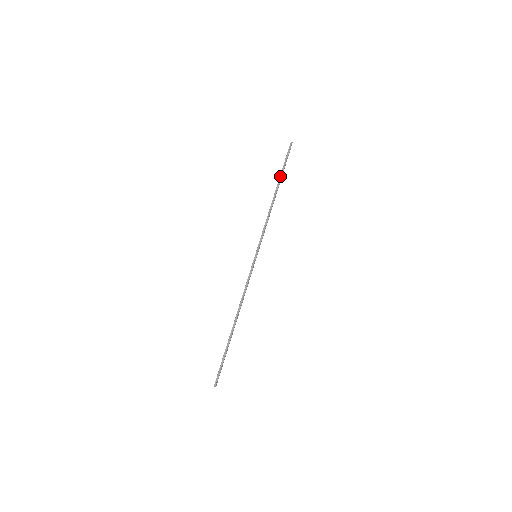
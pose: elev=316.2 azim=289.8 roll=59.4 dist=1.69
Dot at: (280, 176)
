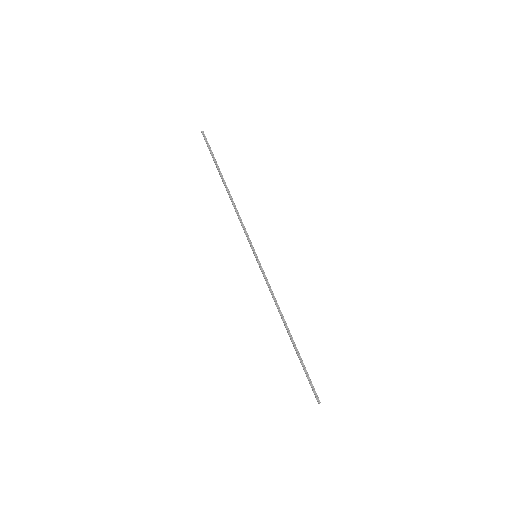
Dot at: (217, 168)
